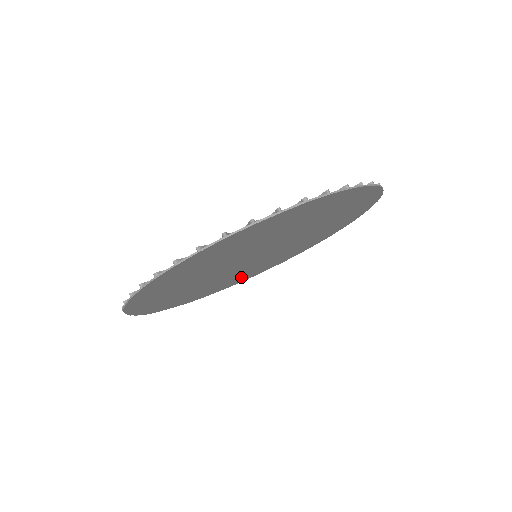
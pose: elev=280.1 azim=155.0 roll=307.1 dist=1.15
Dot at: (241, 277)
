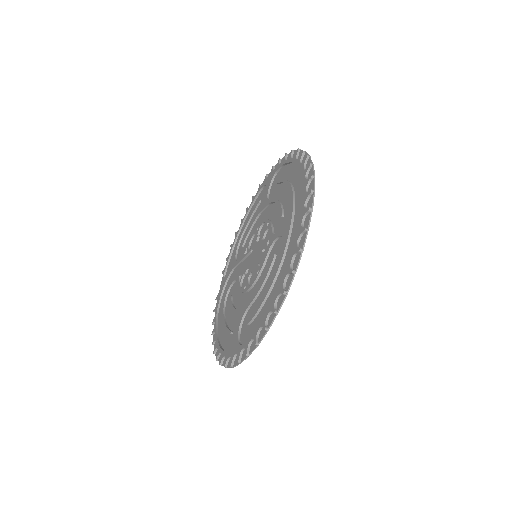
Dot at: occluded
